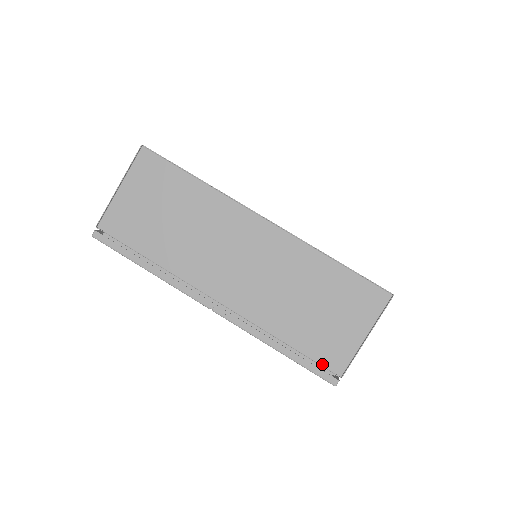
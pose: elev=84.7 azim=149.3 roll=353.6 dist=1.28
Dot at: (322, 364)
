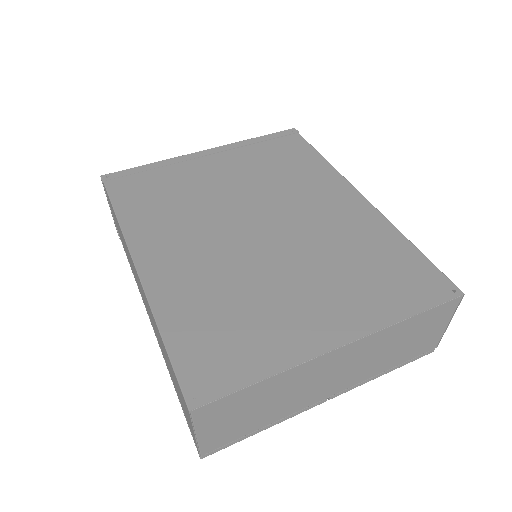
Dot at: (421, 354)
